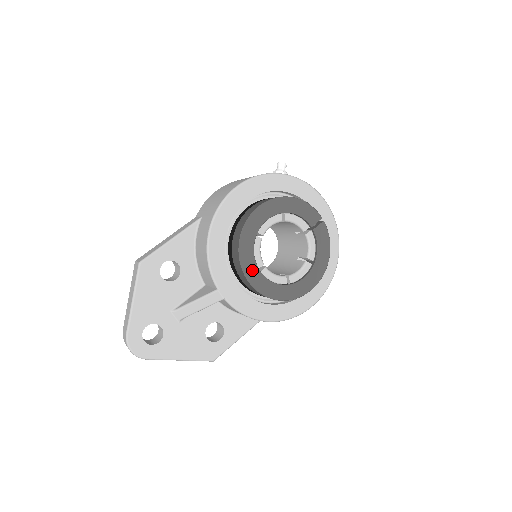
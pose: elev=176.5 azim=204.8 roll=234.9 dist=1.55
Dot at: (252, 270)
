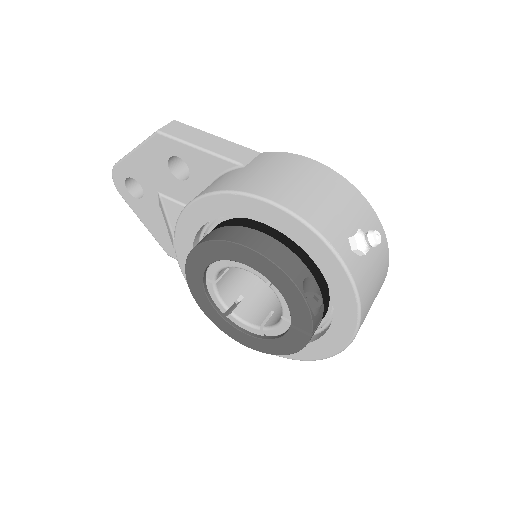
Dot at: (196, 271)
